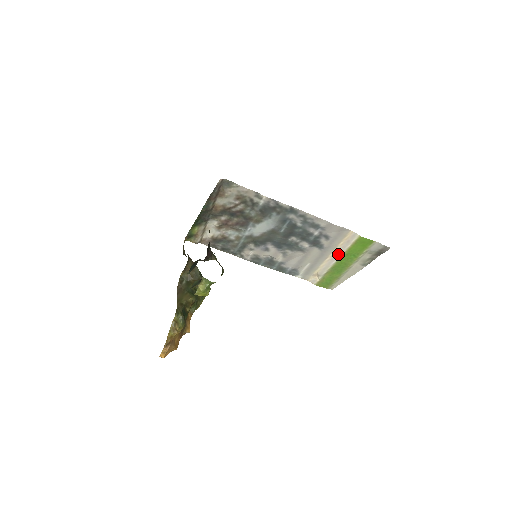
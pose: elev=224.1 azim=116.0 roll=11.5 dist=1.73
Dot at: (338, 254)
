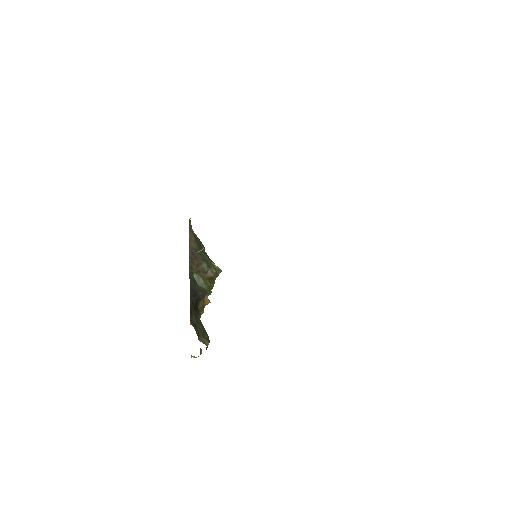
Dot at: occluded
